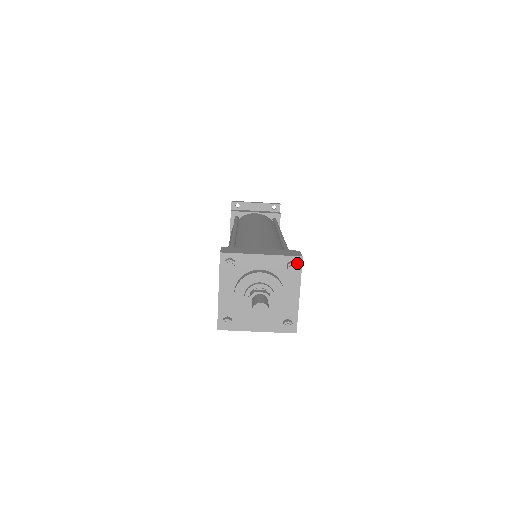
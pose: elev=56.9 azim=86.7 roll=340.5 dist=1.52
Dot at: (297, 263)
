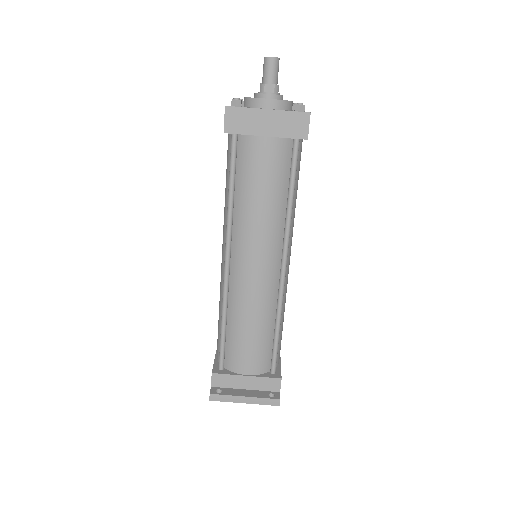
Dot at: occluded
